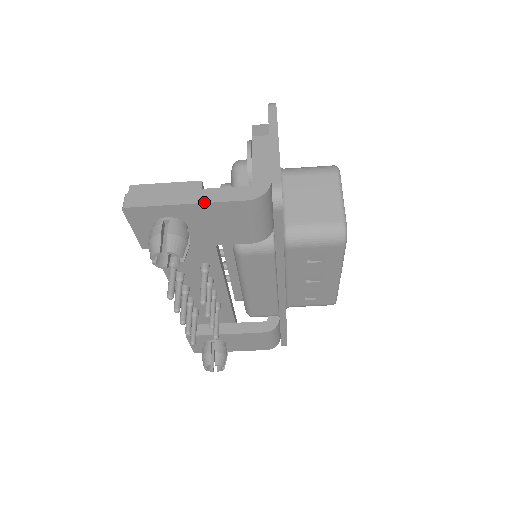
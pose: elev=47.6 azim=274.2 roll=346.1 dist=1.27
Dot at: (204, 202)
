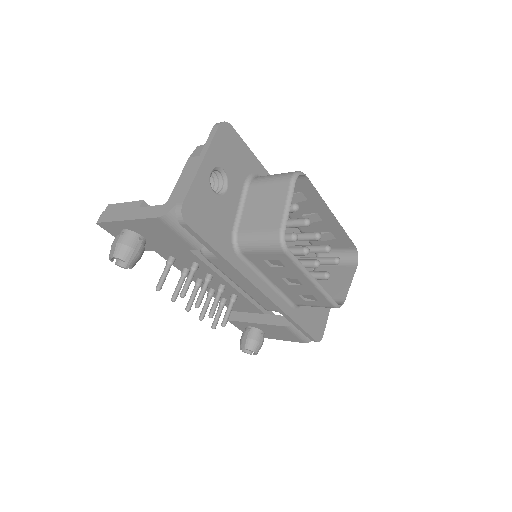
Dot at: (134, 219)
